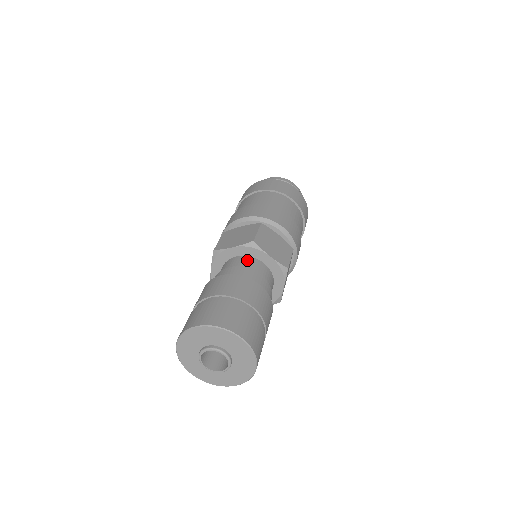
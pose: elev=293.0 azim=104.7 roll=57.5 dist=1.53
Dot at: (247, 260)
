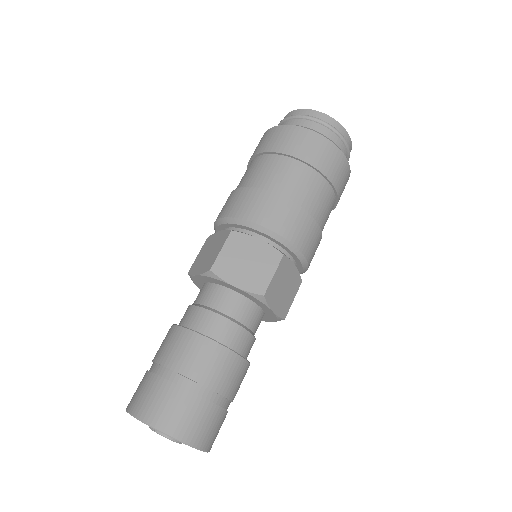
Dot at: (245, 307)
